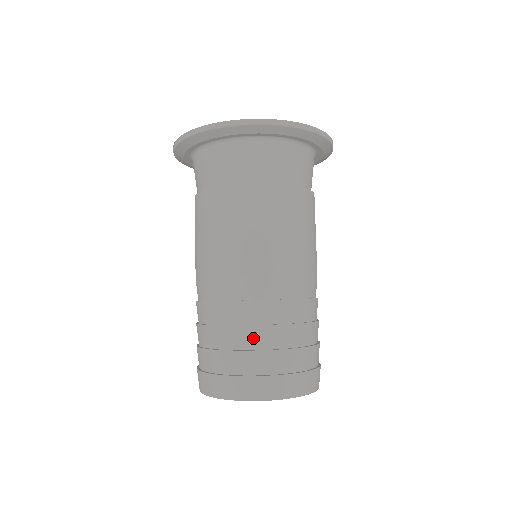
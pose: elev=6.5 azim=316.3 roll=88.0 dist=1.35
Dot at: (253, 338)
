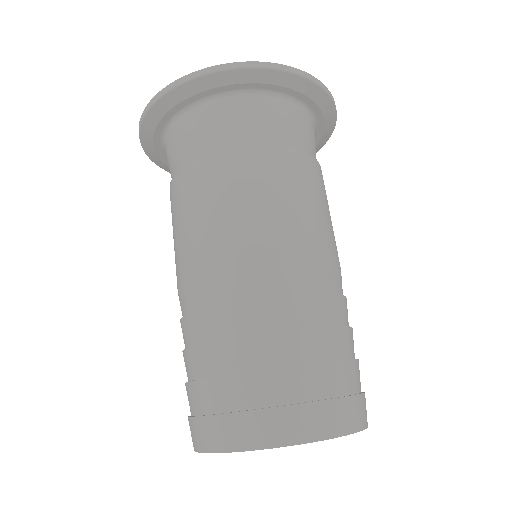
Dot at: (341, 343)
